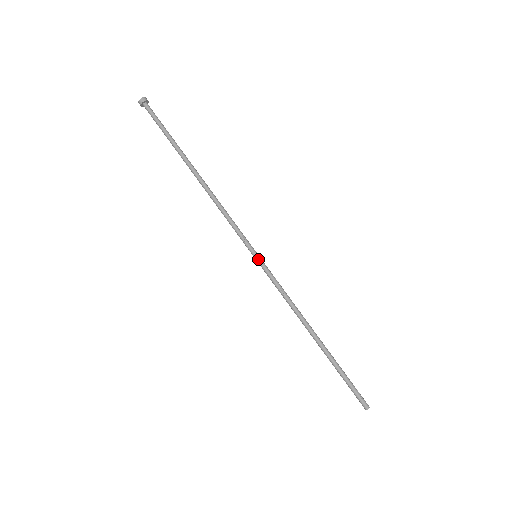
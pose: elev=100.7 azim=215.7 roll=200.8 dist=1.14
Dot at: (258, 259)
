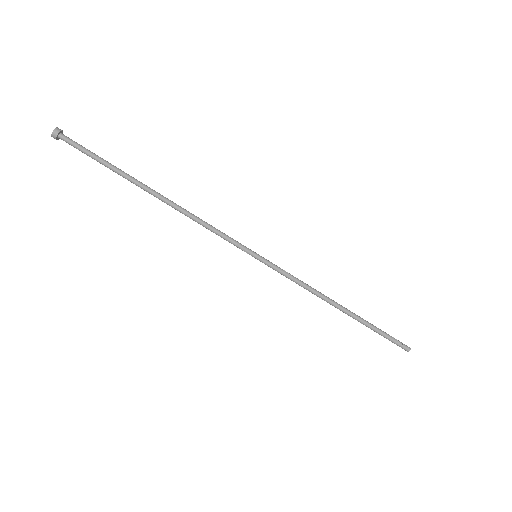
Dot at: (260, 259)
